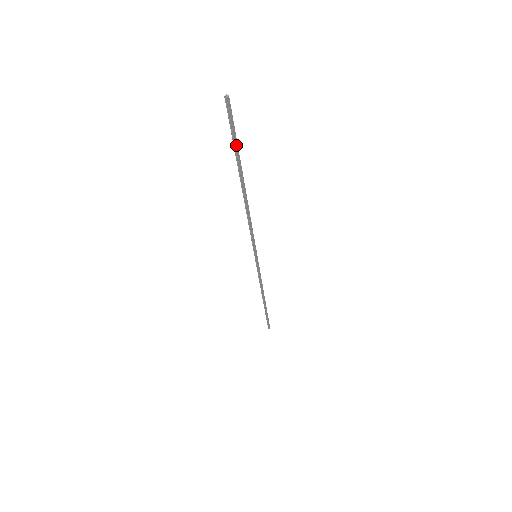
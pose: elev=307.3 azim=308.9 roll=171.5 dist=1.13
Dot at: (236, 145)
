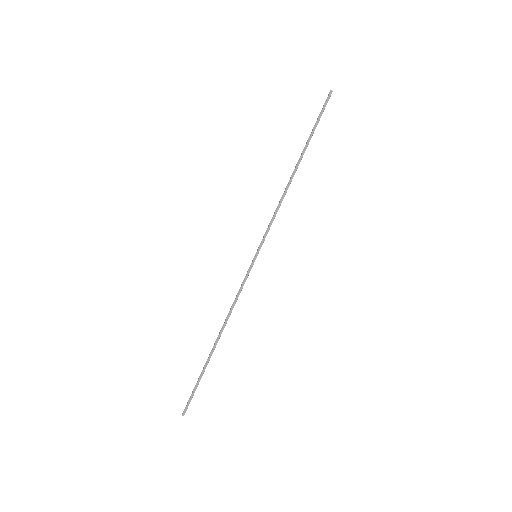
Dot at: (315, 126)
